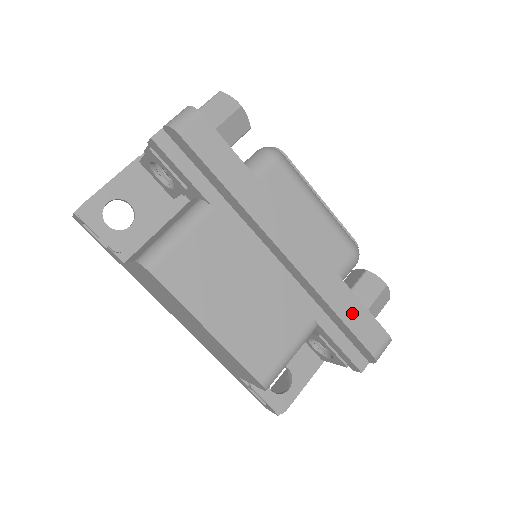
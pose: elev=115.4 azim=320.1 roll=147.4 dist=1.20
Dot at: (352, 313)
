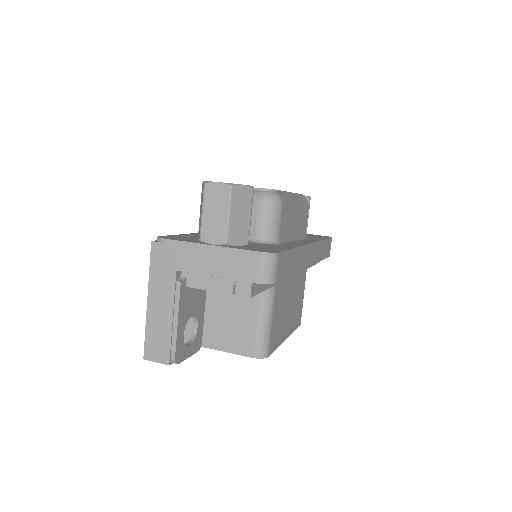
Dot at: (325, 250)
